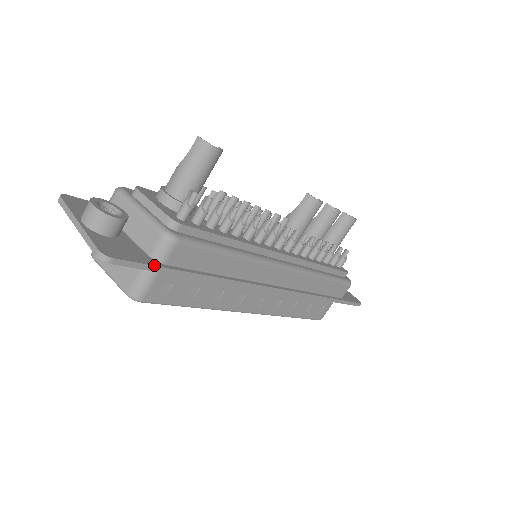
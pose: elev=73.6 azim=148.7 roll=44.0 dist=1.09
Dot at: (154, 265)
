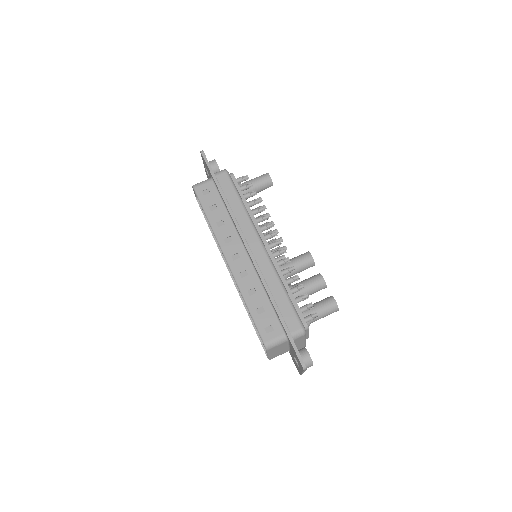
Dot at: occluded
